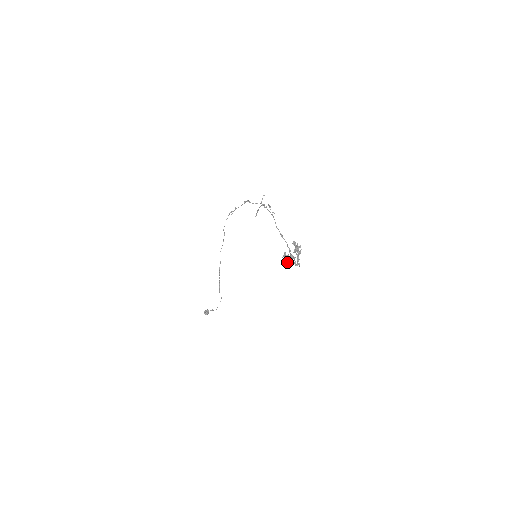
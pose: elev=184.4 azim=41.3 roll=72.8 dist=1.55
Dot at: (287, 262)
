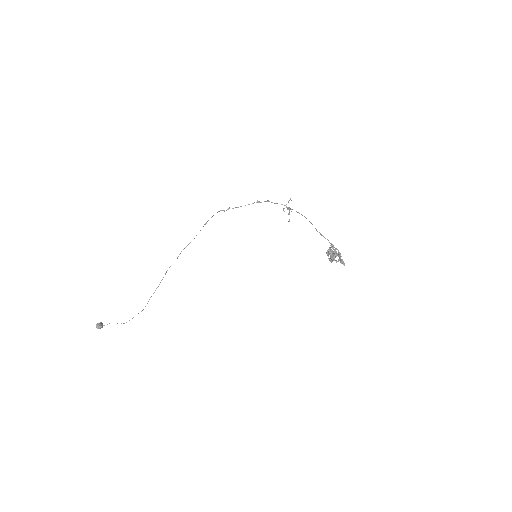
Dot at: (333, 256)
